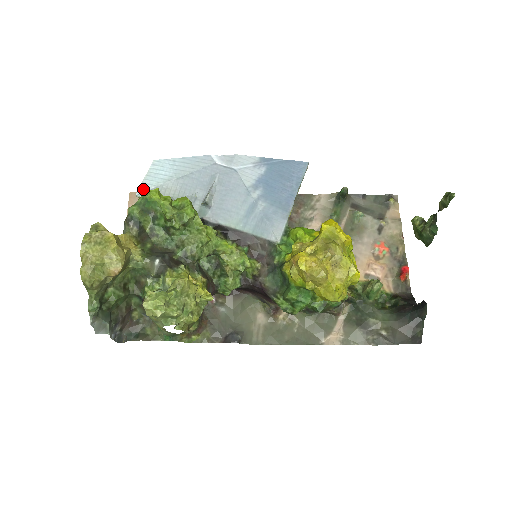
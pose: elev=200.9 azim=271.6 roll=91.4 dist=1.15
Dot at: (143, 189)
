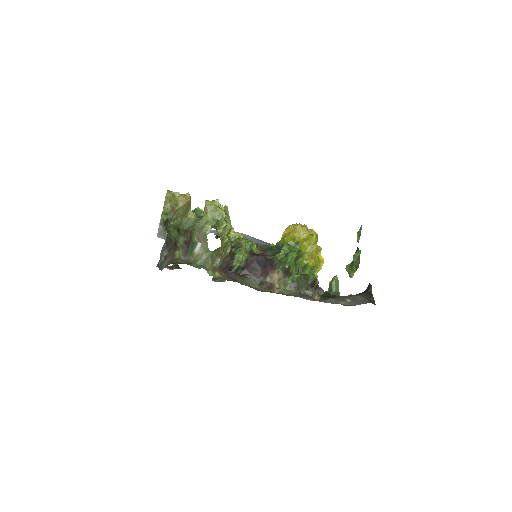
Dot at: occluded
